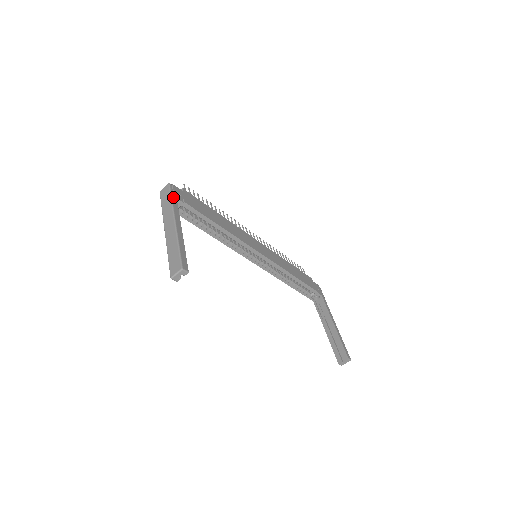
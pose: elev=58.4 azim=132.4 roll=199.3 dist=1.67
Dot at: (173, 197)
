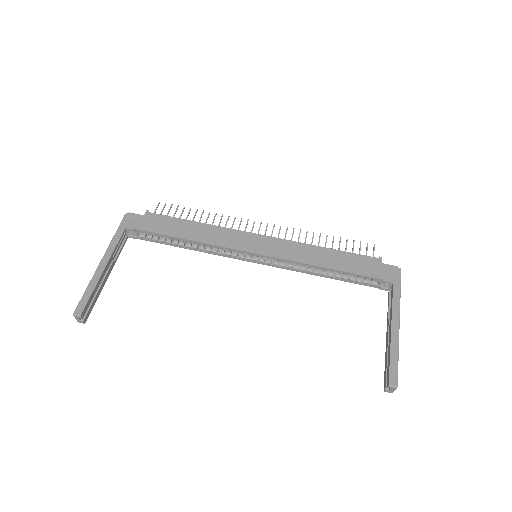
Dot at: (120, 229)
